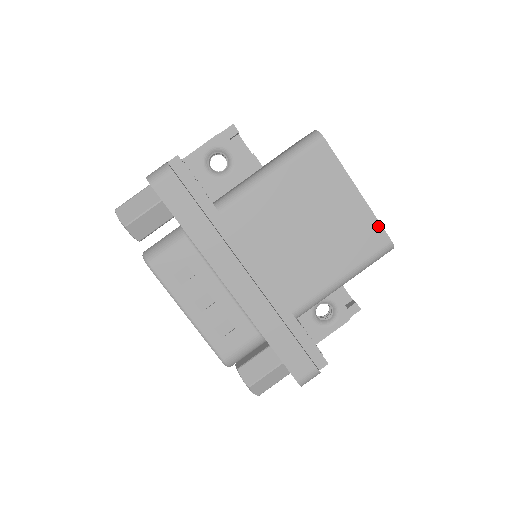
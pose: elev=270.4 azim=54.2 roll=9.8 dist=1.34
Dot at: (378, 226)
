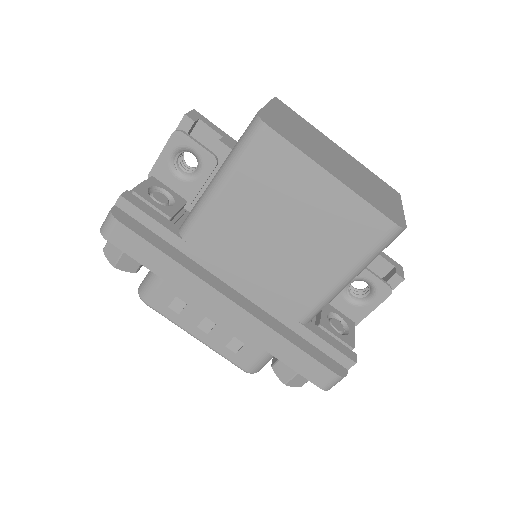
Dot at: (372, 211)
